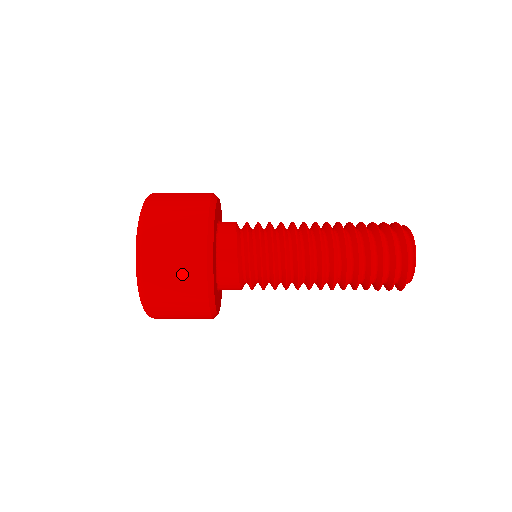
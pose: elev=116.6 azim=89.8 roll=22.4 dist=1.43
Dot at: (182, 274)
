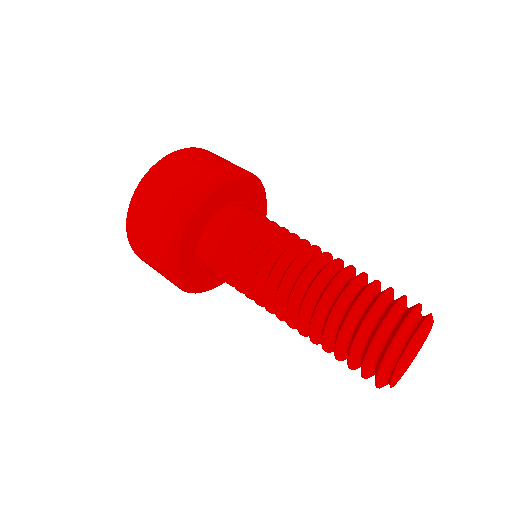
Dot at: (157, 268)
